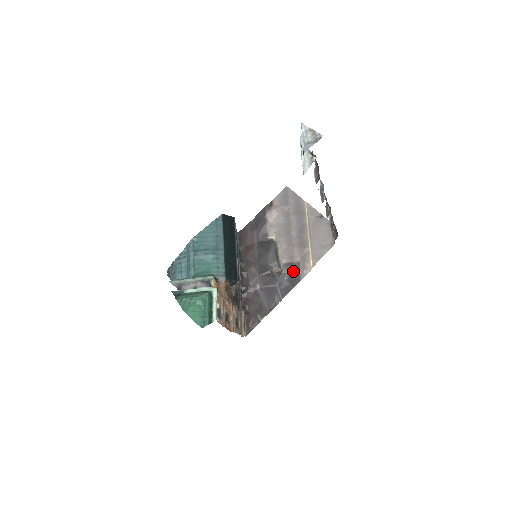
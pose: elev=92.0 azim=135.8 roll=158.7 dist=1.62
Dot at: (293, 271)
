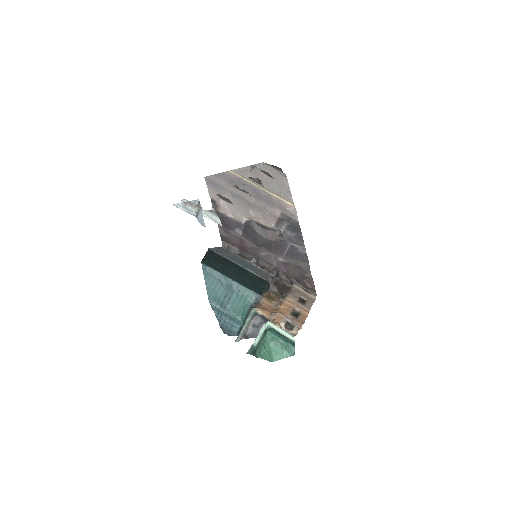
Dot at: (286, 223)
